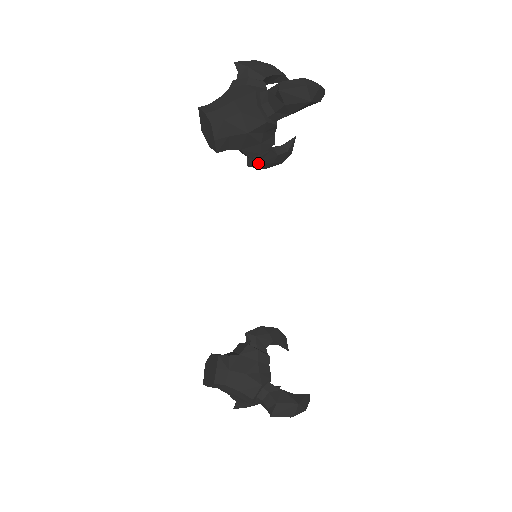
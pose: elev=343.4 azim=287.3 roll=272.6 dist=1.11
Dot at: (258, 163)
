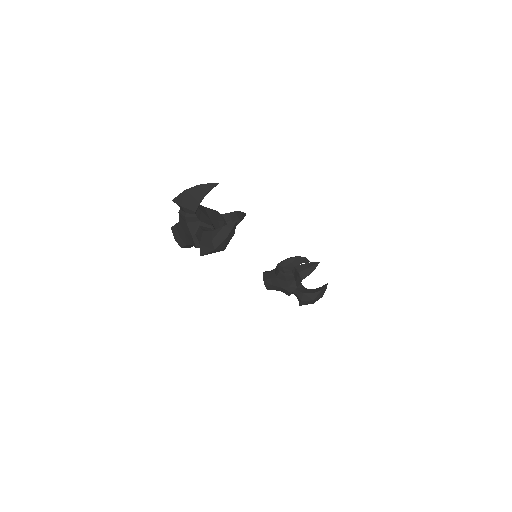
Dot at: occluded
